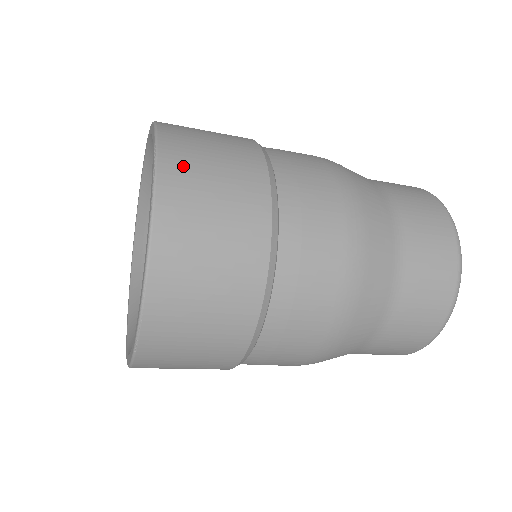
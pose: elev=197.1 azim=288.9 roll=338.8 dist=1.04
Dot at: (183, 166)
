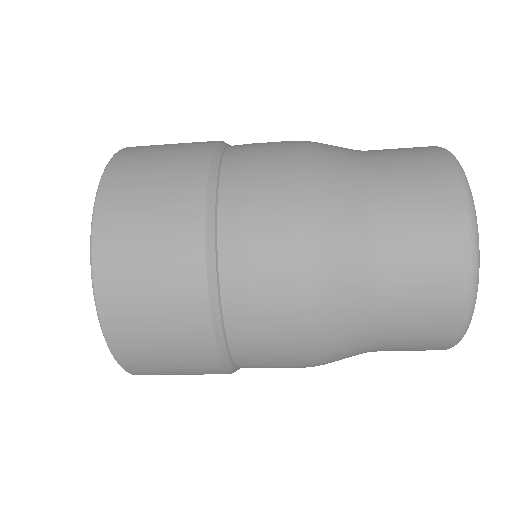
Dot at: (146, 146)
